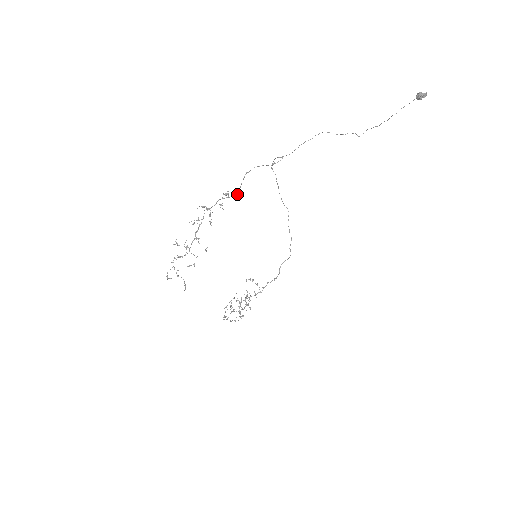
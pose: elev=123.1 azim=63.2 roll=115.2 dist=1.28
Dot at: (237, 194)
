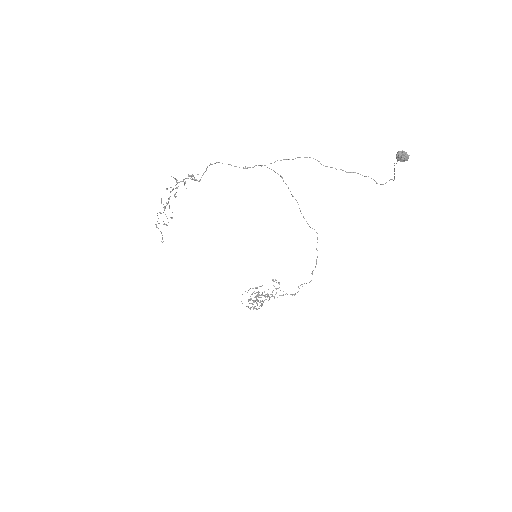
Dot at: (199, 180)
